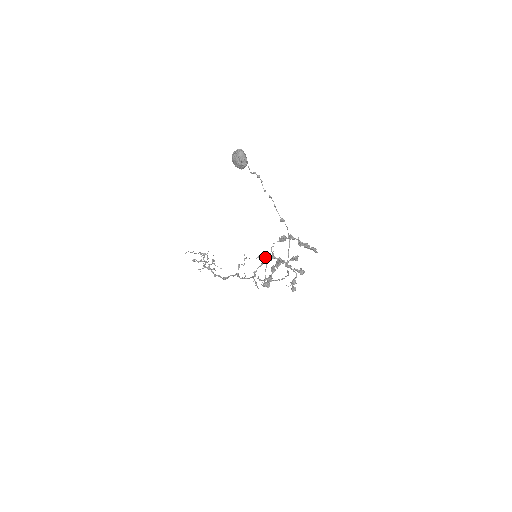
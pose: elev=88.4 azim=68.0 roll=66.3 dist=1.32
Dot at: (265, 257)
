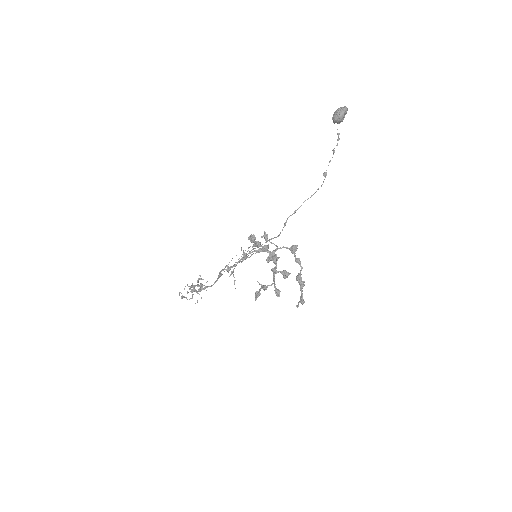
Dot at: occluded
